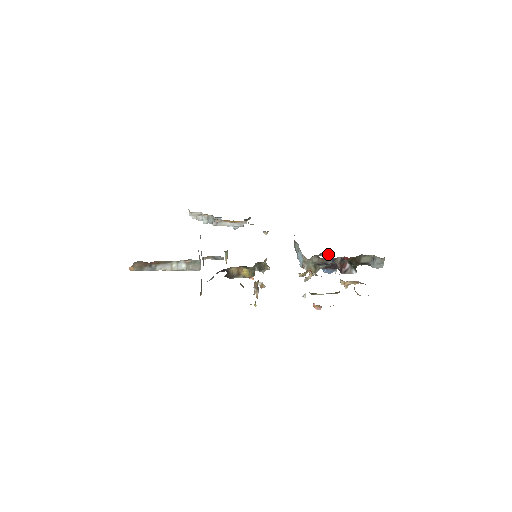
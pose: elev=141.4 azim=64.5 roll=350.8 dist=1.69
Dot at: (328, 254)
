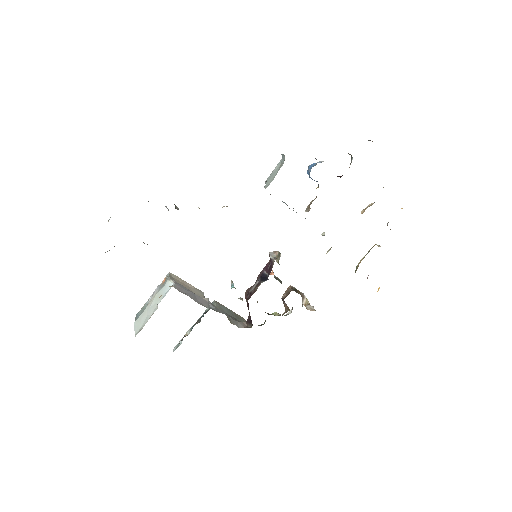
Dot at: occluded
